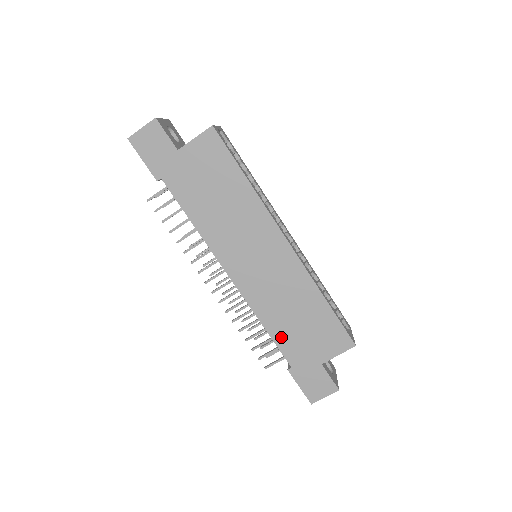
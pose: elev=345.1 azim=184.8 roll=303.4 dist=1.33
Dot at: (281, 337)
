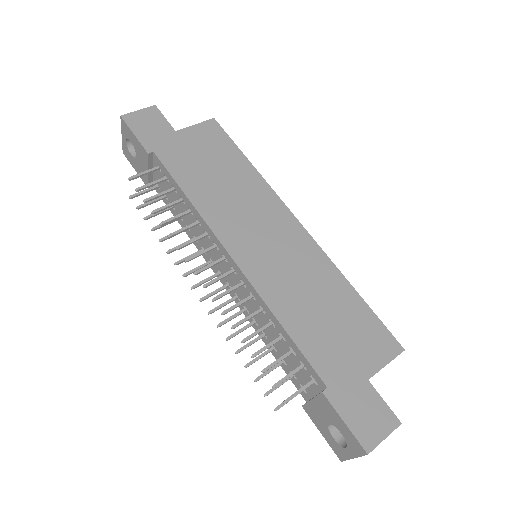
Dot at: (306, 339)
